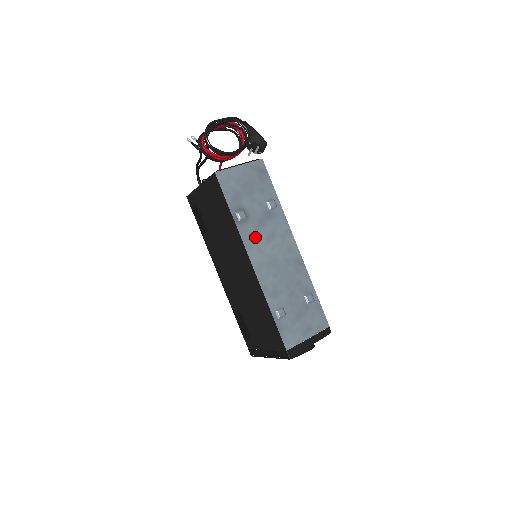
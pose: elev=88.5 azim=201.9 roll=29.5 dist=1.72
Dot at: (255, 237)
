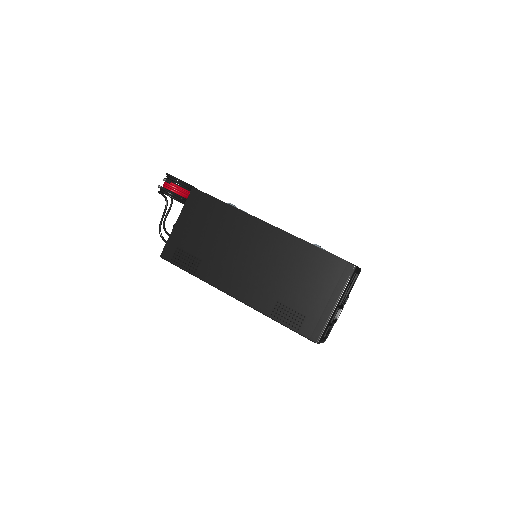
Dot at: occluded
